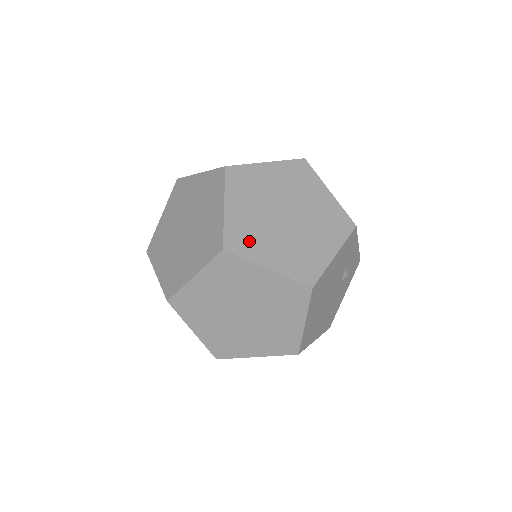
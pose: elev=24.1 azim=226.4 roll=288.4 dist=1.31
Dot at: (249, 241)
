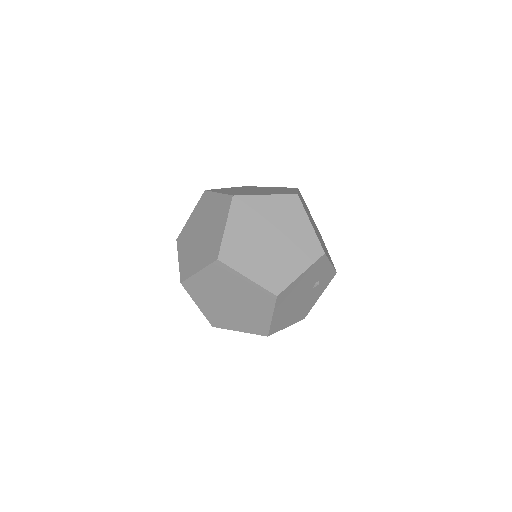
Dot at: (238, 255)
